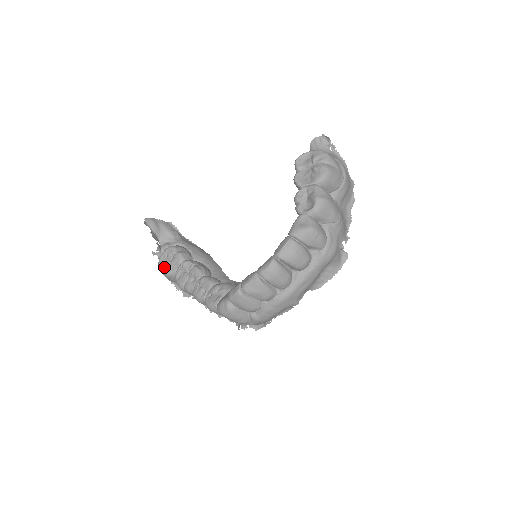
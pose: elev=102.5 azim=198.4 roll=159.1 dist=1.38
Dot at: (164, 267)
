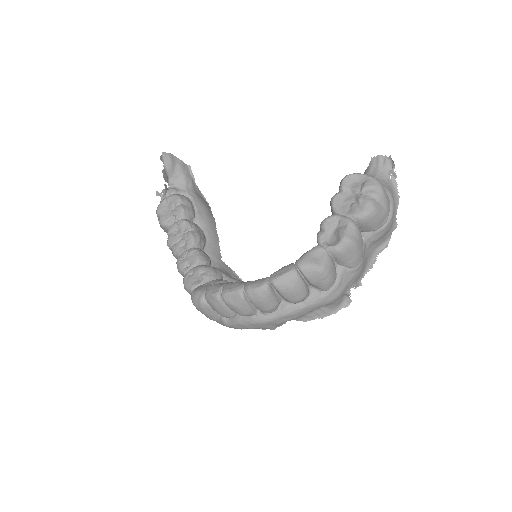
Dot at: (161, 214)
